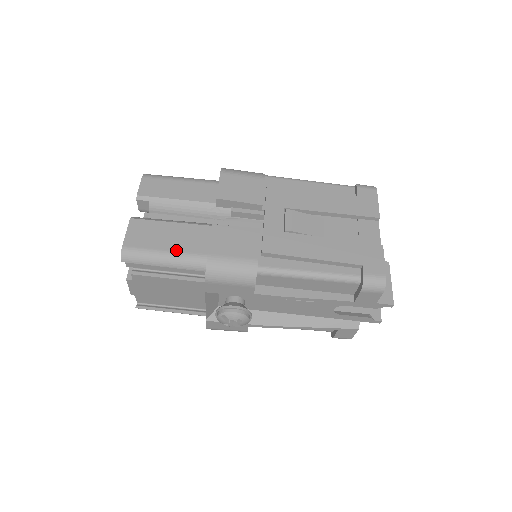
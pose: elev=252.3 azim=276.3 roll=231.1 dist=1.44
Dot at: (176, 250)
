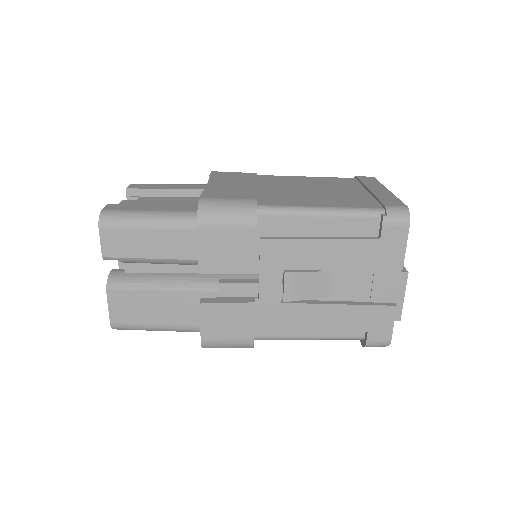
Dot at: (167, 324)
